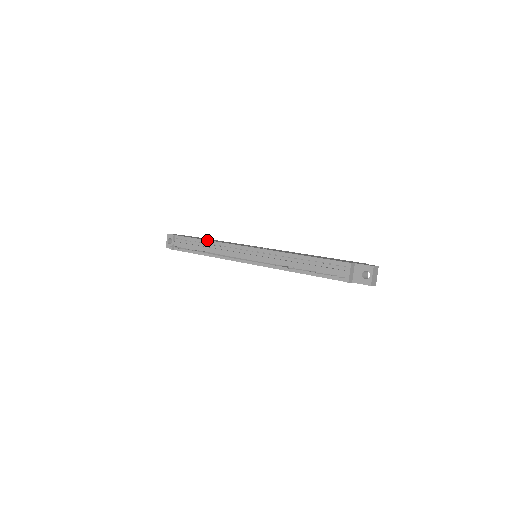
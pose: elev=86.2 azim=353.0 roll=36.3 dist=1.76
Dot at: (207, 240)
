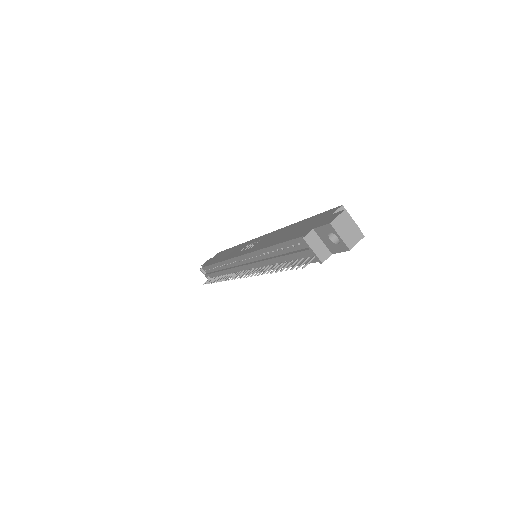
Dot at: (216, 263)
